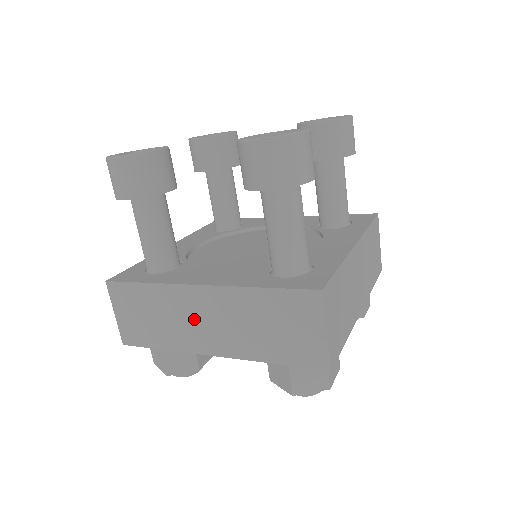
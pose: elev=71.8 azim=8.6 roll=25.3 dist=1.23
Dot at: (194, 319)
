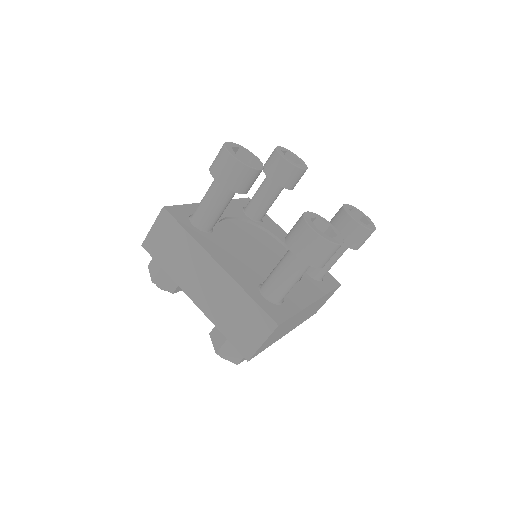
Dot at: (198, 274)
